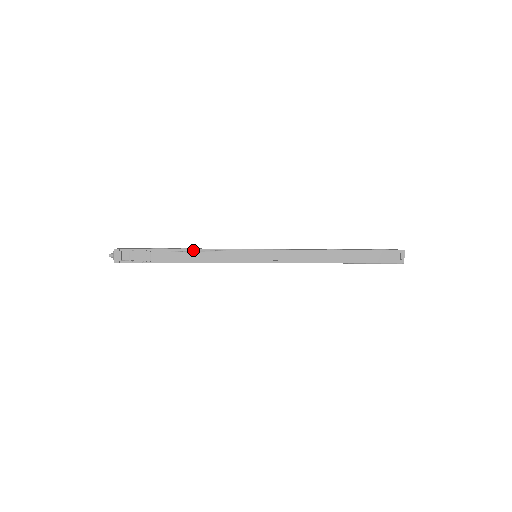
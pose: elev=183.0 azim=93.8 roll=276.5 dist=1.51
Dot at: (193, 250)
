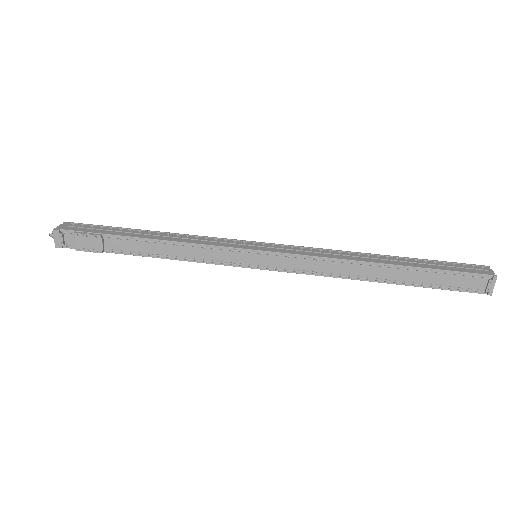
Dot at: (162, 241)
